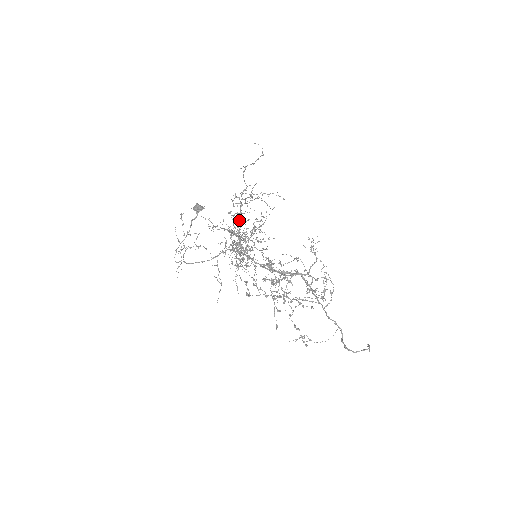
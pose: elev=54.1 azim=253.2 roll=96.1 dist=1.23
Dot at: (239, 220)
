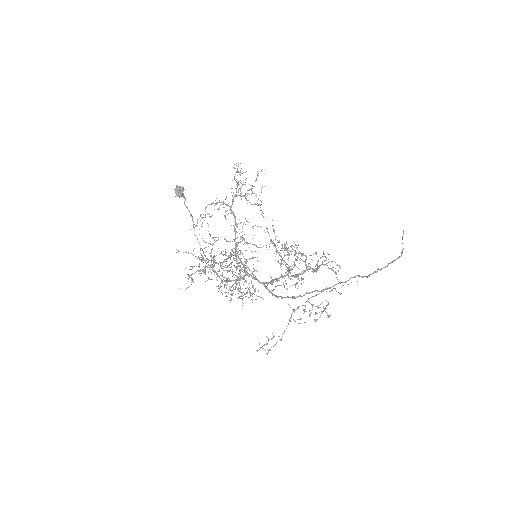
Dot at: occluded
